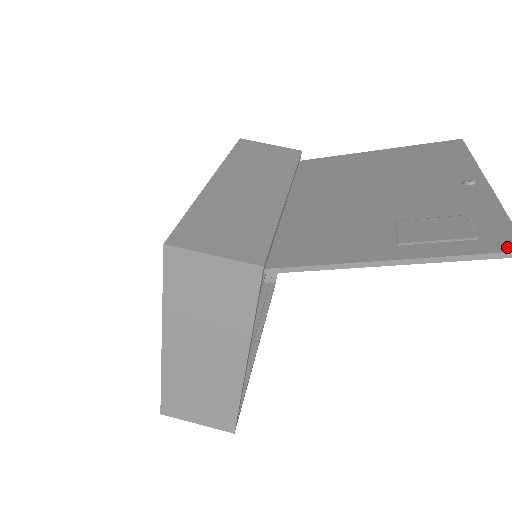
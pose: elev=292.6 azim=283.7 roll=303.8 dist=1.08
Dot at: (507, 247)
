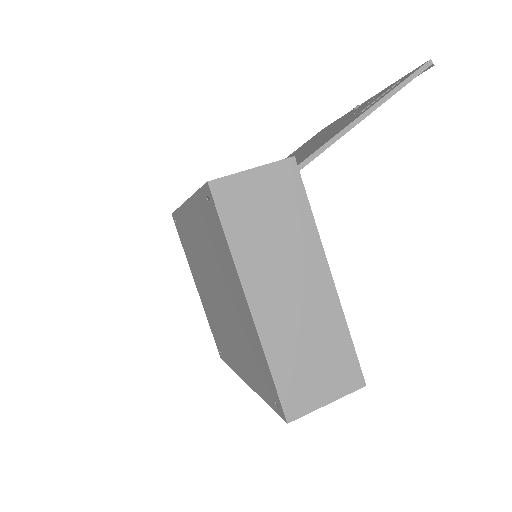
Dot at: (418, 68)
